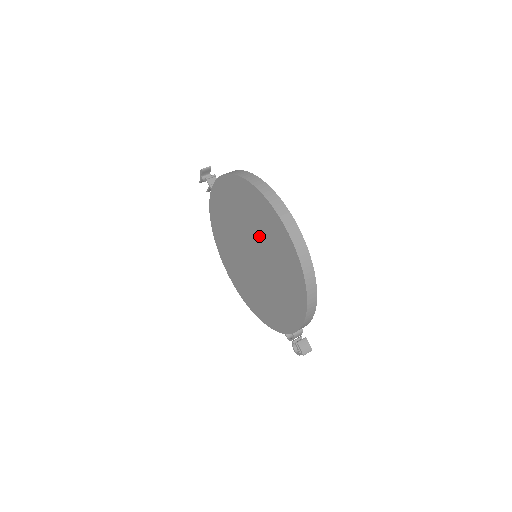
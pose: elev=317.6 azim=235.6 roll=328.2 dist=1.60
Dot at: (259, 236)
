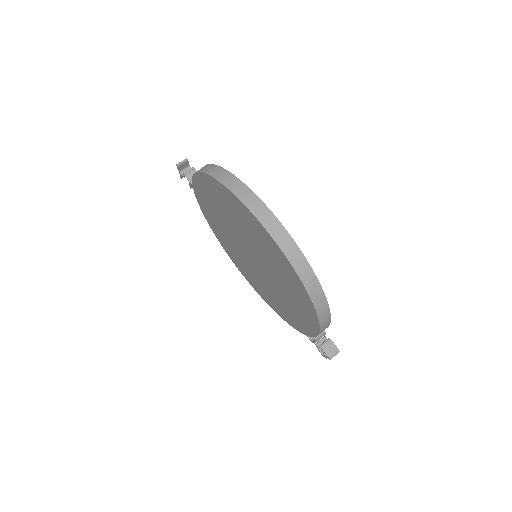
Dot at: (250, 239)
